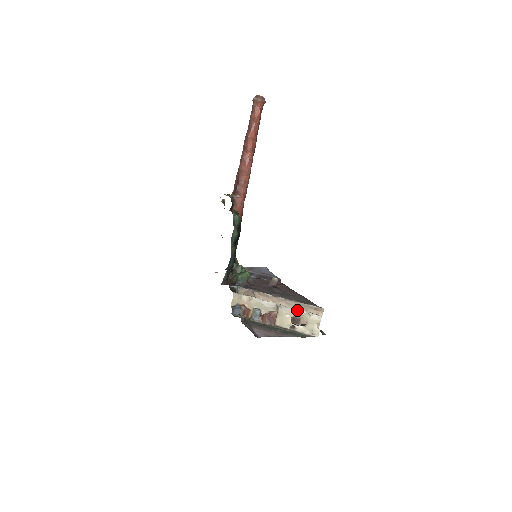
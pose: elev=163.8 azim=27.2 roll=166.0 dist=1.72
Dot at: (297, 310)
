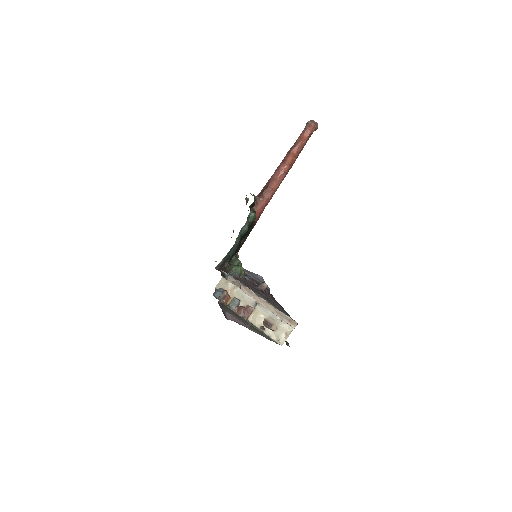
Dot at: (272, 313)
